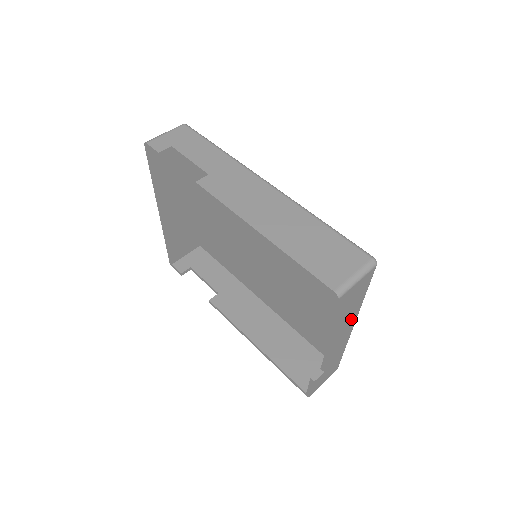
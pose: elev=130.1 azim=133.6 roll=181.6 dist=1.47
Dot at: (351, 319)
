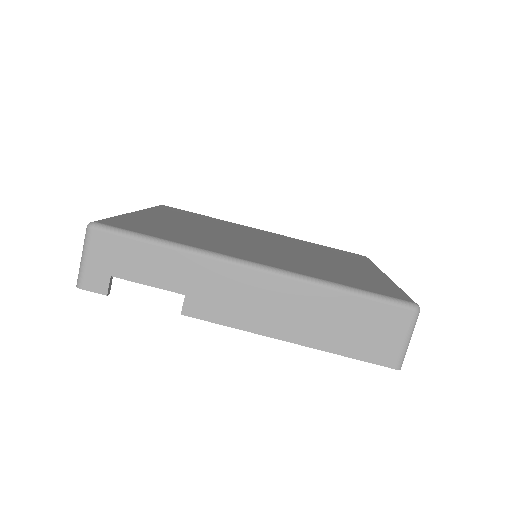
Dot at: occluded
